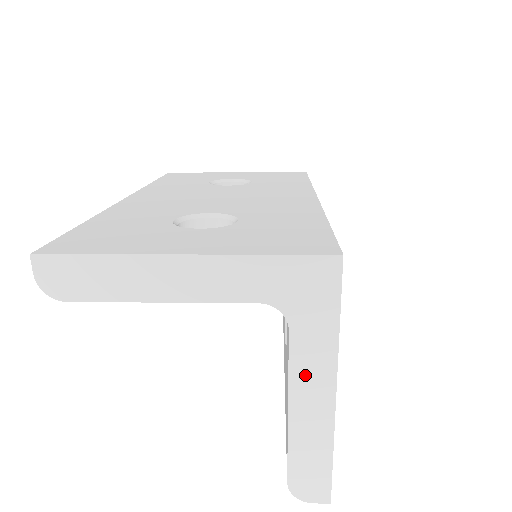
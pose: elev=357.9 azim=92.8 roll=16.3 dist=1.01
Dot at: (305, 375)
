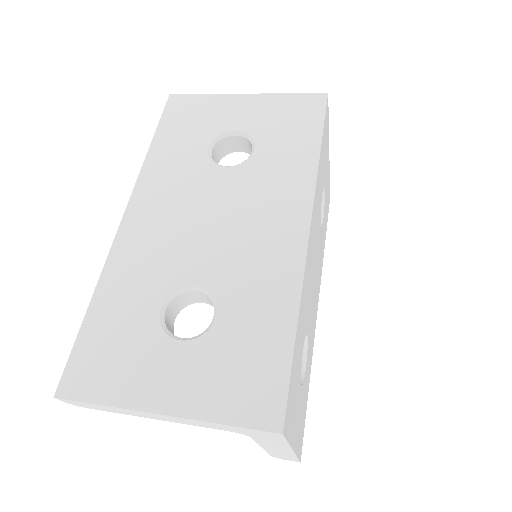
Dot at: (269, 445)
